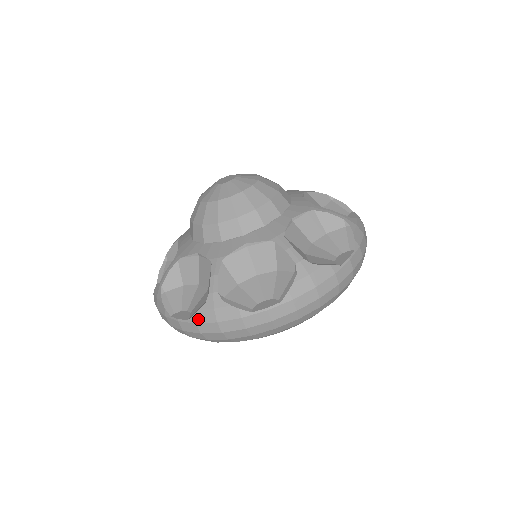
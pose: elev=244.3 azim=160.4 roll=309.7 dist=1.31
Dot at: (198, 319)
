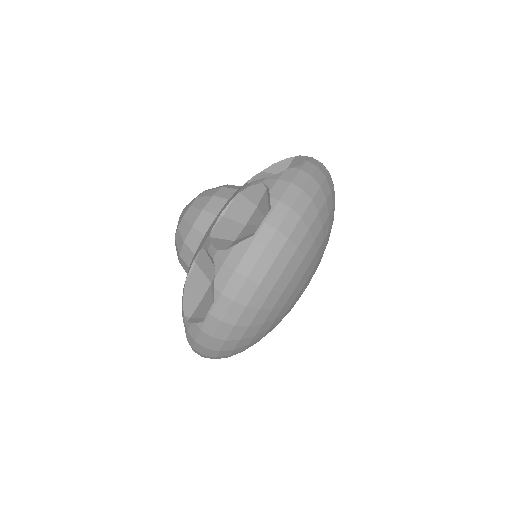
Dot at: (191, 344)
